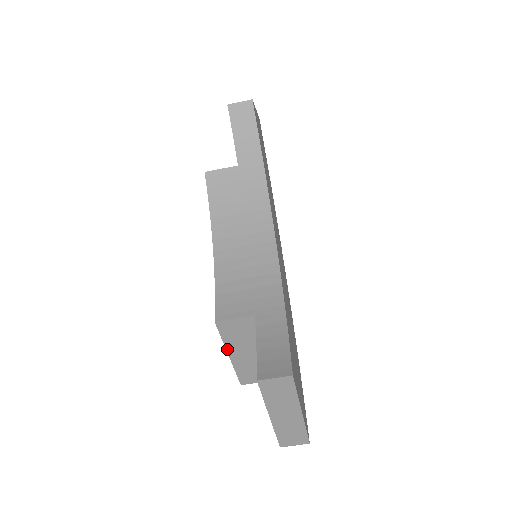
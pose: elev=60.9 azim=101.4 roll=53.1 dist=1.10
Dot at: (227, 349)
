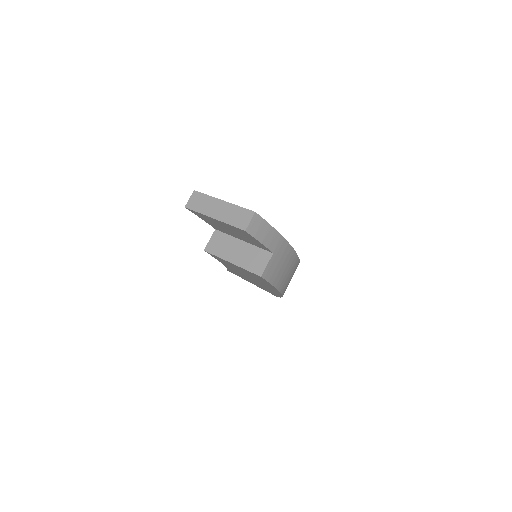
Dot at: (225, 260)
